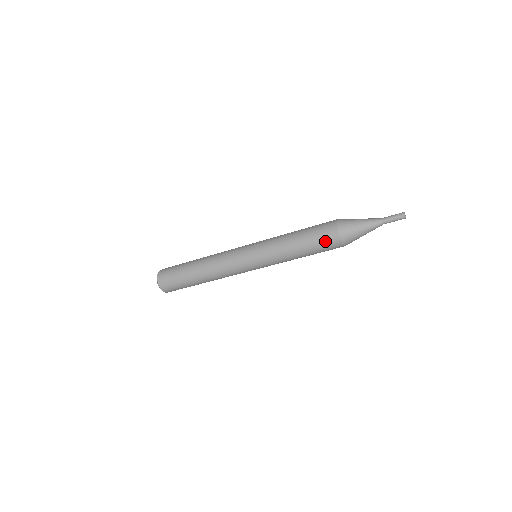
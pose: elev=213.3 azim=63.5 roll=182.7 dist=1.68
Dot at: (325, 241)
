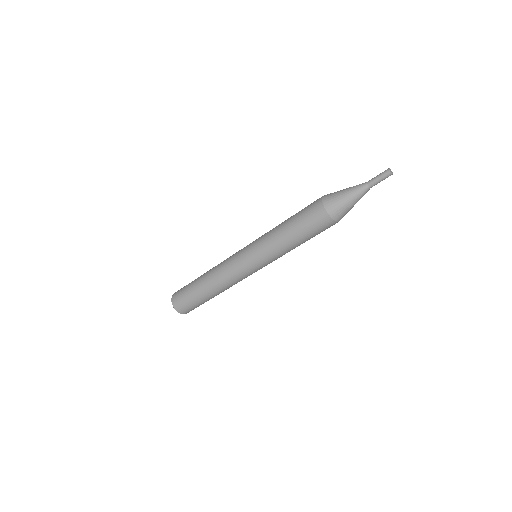
Dot at: (309, 210)
